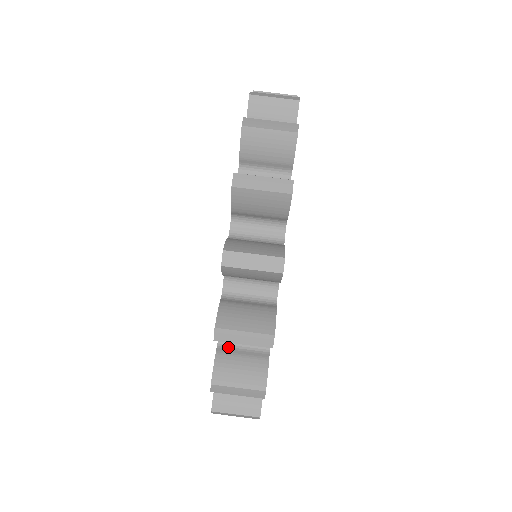
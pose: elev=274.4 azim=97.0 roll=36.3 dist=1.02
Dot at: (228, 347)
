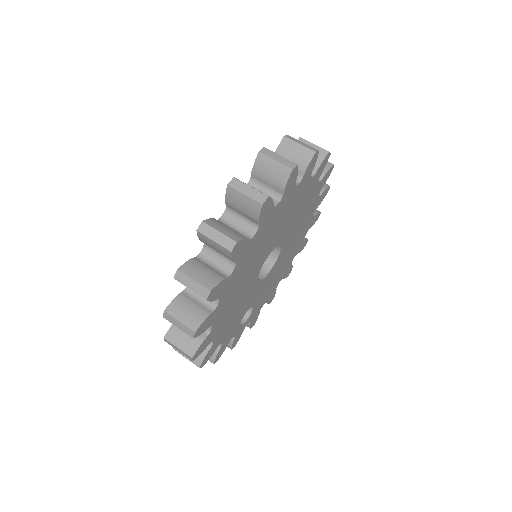
Dot at: occluded
